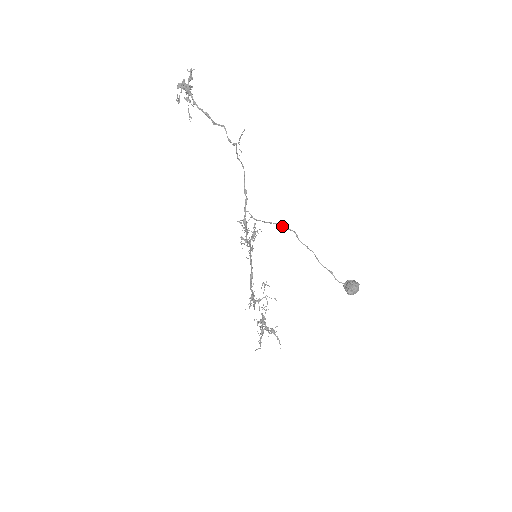
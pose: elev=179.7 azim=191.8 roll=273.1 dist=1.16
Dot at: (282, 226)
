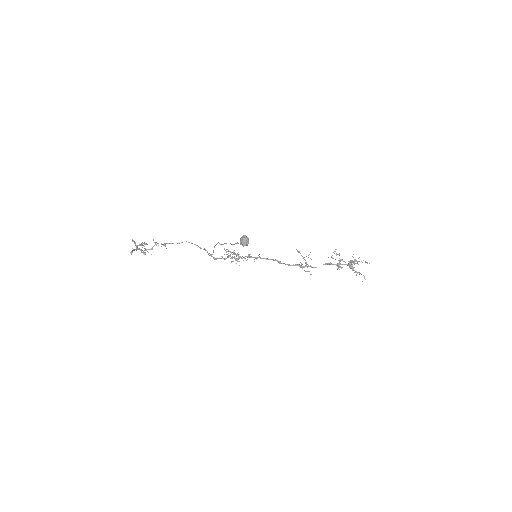
Dot at: occluded
